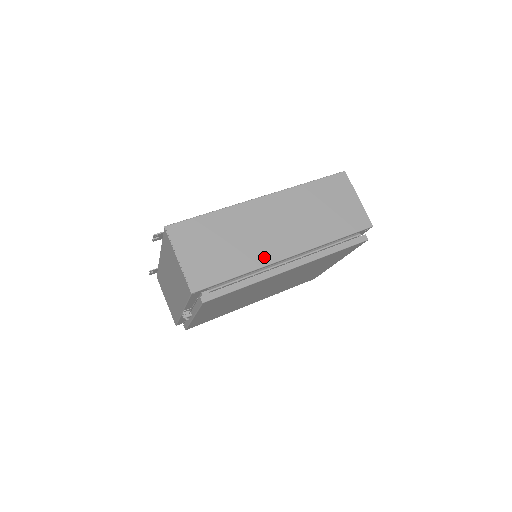
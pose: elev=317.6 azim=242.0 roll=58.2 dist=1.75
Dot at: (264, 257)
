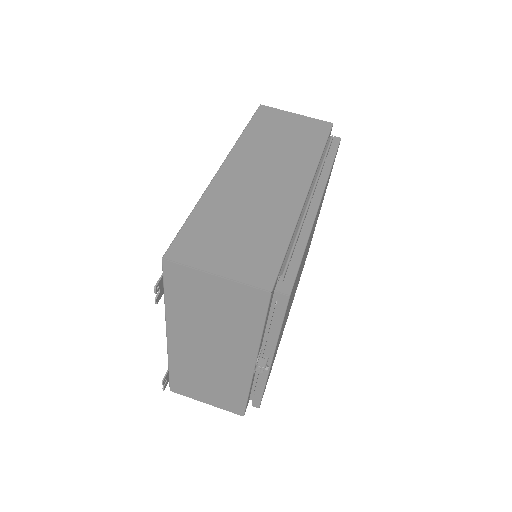
Dot at: (289, 207)
